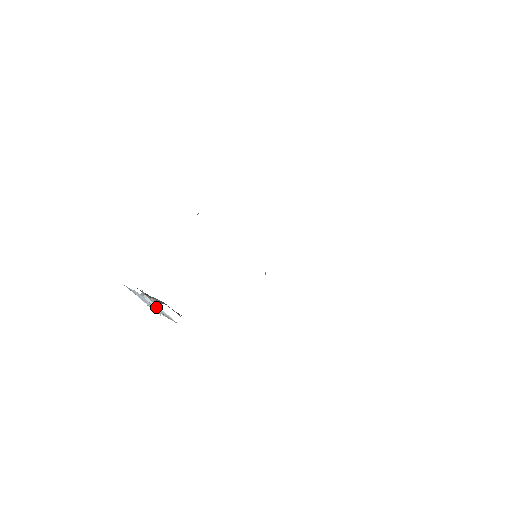
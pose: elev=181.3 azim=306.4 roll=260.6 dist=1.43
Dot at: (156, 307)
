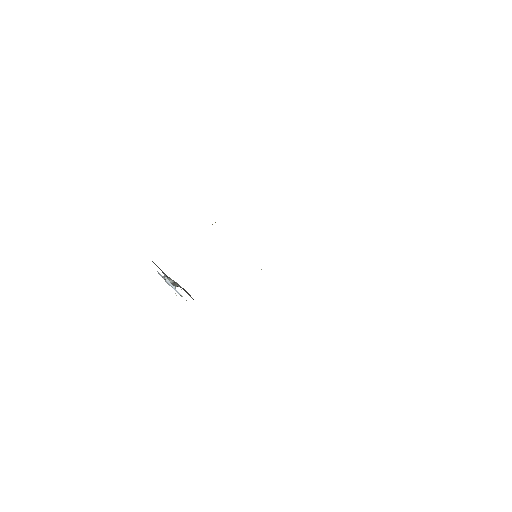
Dot at: occluded
